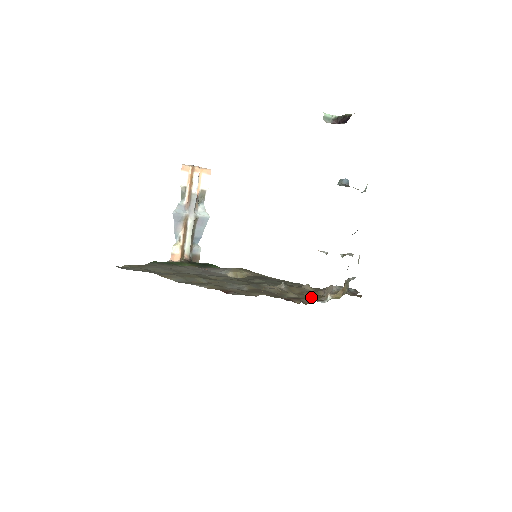
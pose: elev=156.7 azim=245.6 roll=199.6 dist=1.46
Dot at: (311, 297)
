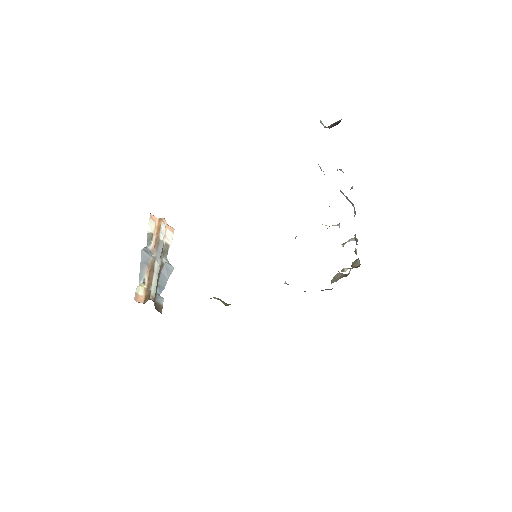
Dot at: occluded
